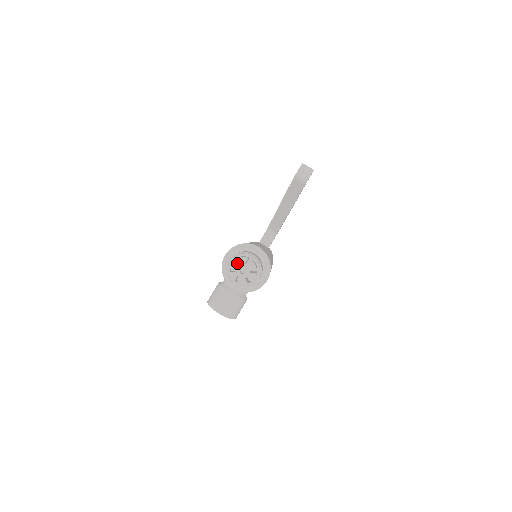
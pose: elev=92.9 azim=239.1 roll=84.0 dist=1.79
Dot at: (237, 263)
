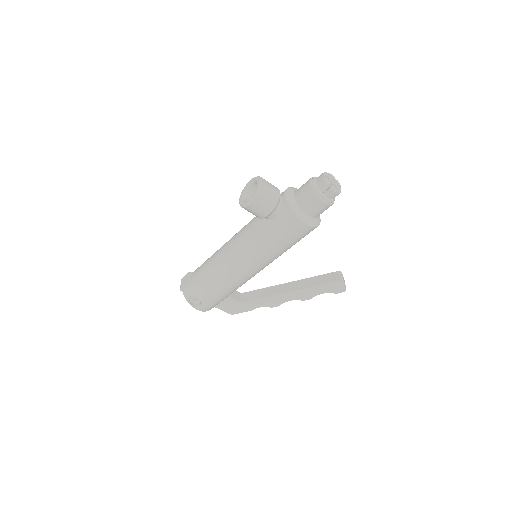
Dot at: occluded
